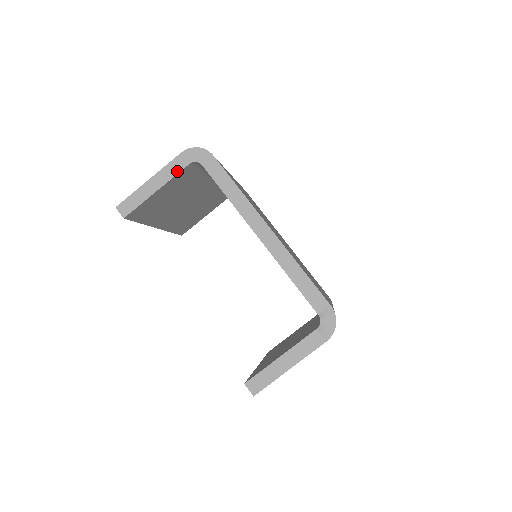
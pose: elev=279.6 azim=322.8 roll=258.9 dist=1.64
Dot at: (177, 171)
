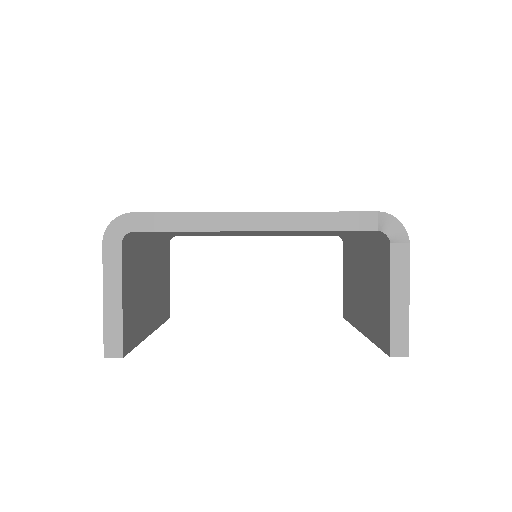
Dot at: (118, 263)
